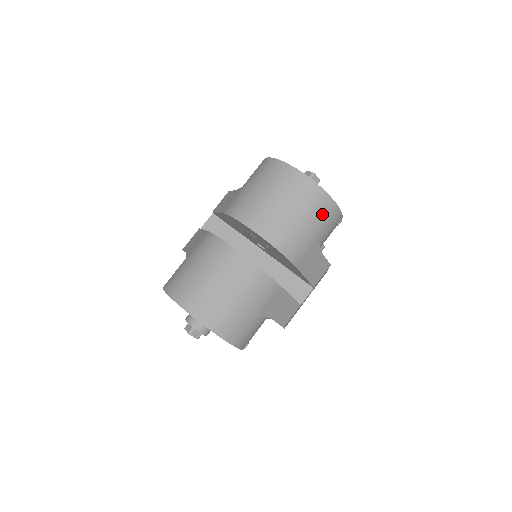
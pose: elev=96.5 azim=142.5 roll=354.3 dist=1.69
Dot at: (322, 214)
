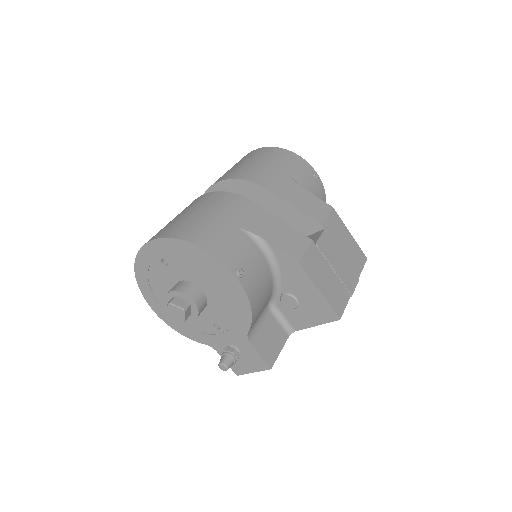
Dot at: (276, 156)
